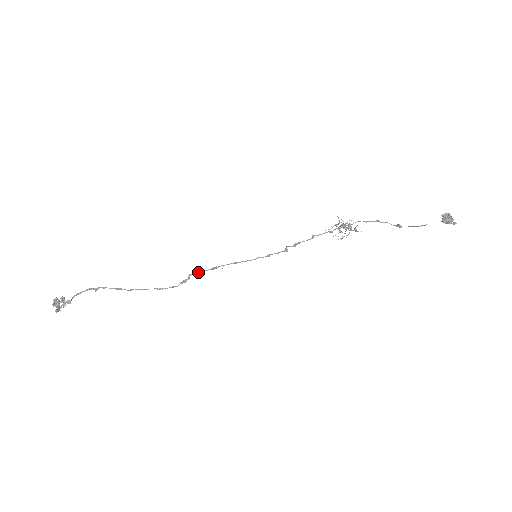
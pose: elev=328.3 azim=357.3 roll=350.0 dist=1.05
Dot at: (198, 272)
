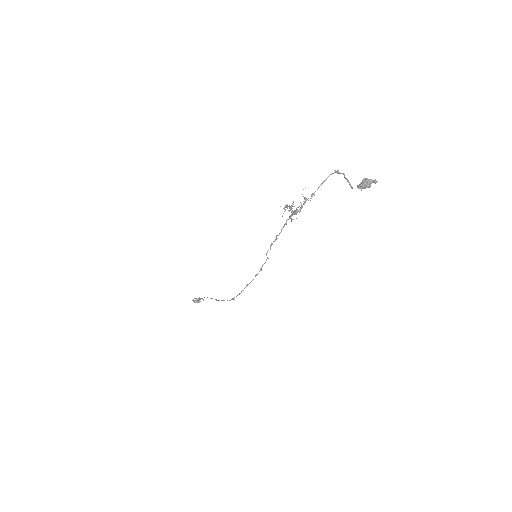
Dot at: occluded
